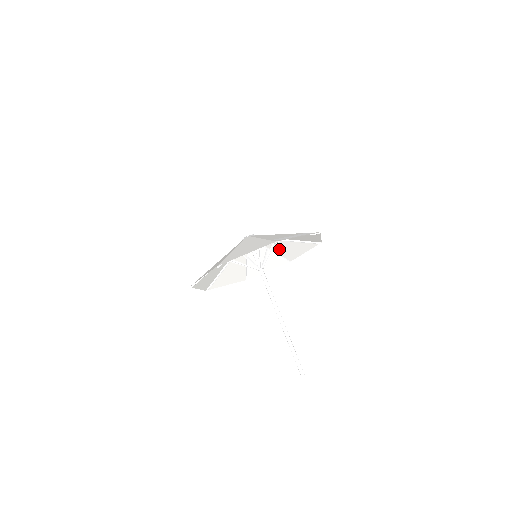
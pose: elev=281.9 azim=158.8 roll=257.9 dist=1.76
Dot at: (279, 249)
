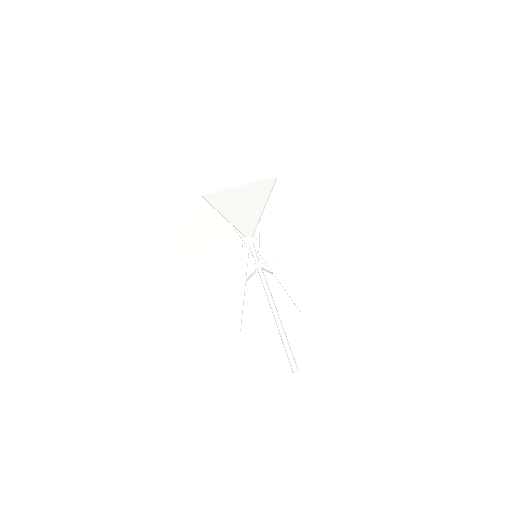
Dot at: (253, 294)
